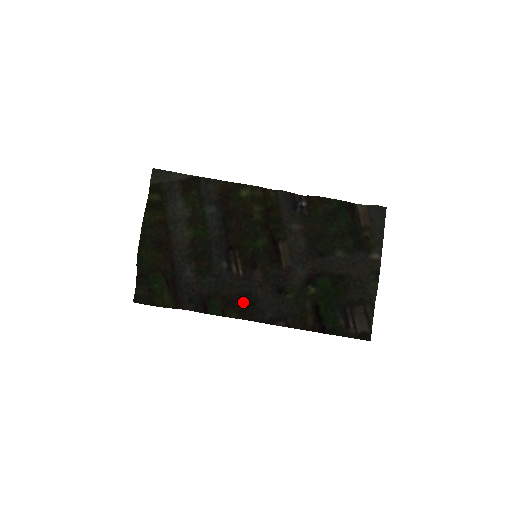
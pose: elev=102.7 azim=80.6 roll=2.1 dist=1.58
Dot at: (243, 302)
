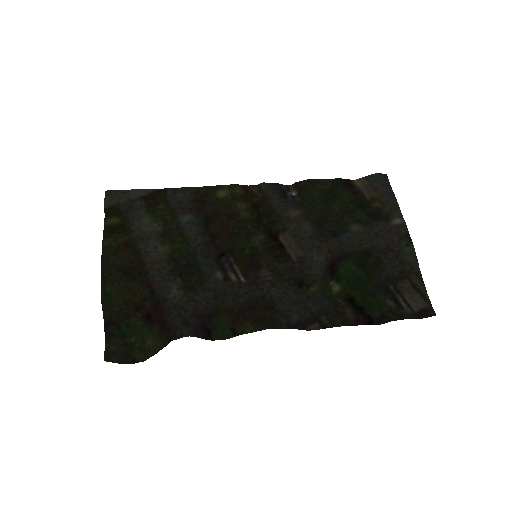
Dot at: (257, 309)
